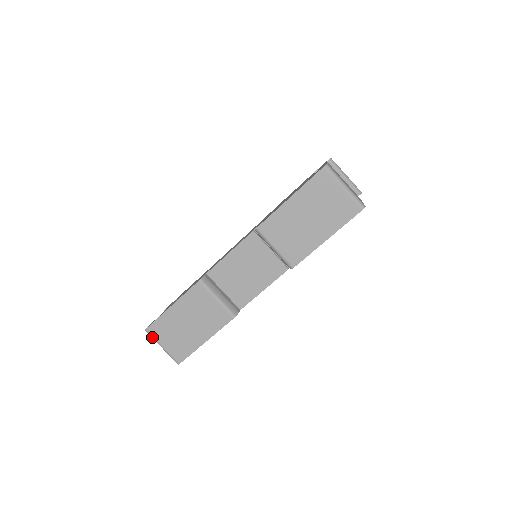
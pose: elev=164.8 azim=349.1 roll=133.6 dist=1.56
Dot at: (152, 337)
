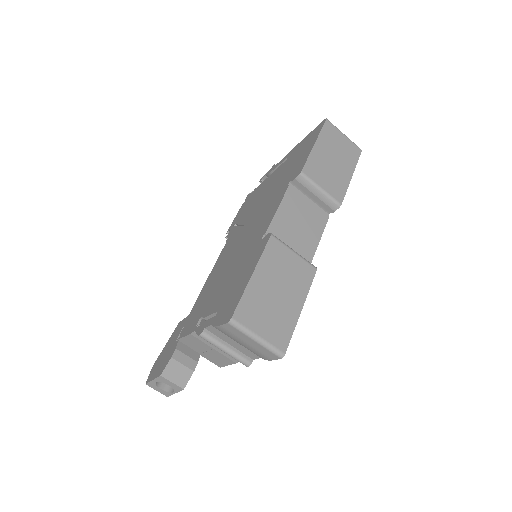
Dot at: (242, 327)
